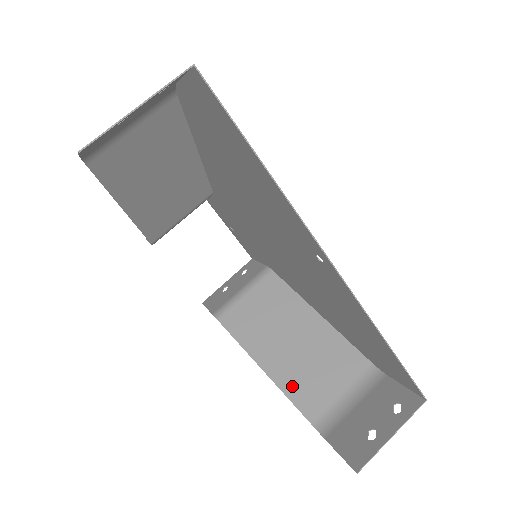
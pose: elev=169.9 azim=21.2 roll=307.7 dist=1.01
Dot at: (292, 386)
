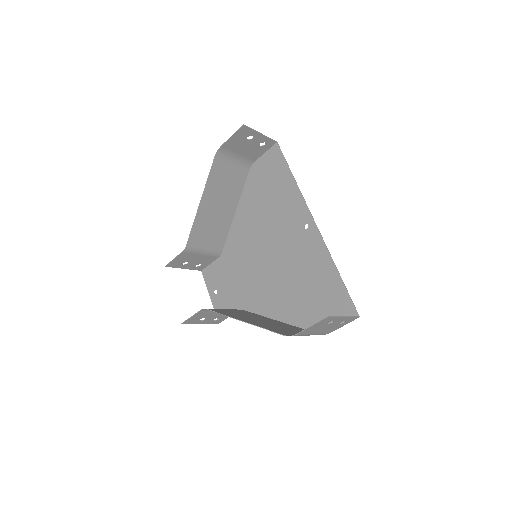
Dot at: (266, 327)
